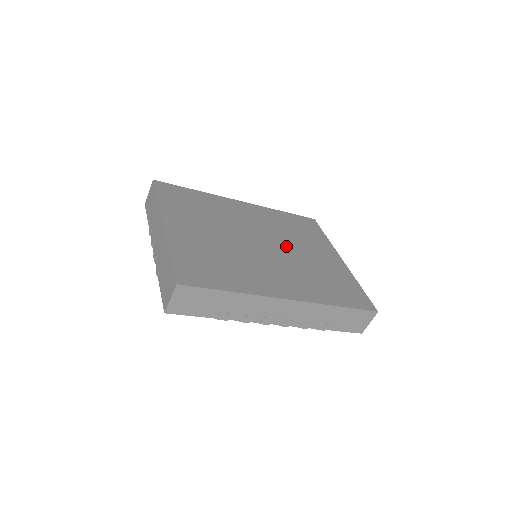
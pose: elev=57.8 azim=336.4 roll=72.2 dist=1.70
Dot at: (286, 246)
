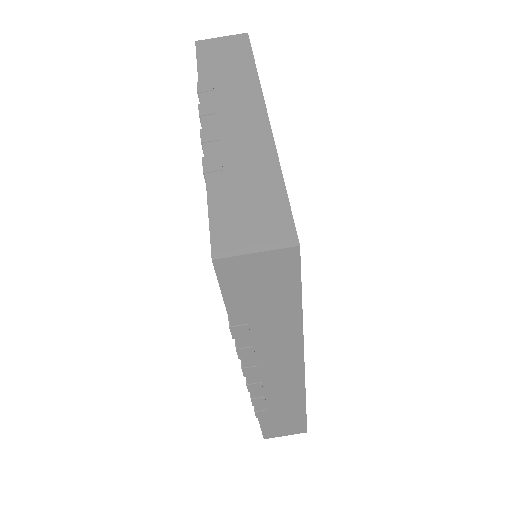
Dot at: occluded
